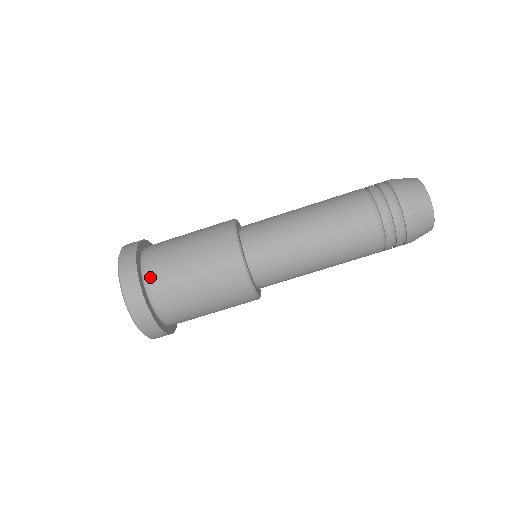
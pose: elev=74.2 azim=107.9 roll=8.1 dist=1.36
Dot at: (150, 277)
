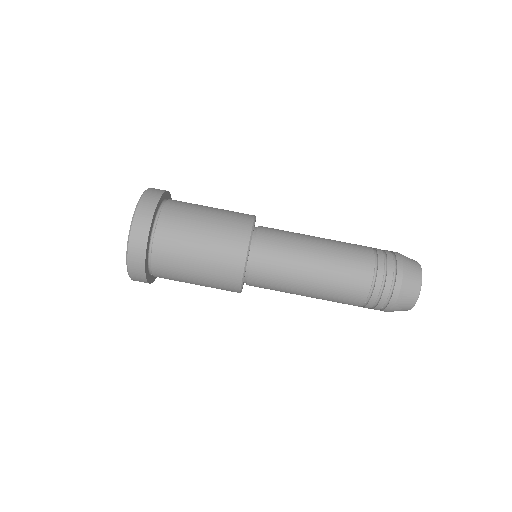
Dot at: (174, 200)
